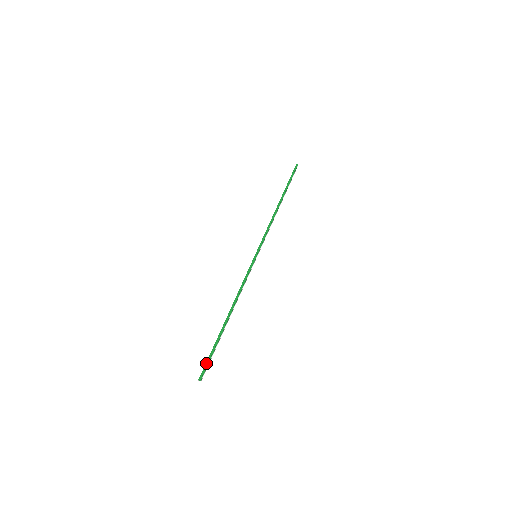
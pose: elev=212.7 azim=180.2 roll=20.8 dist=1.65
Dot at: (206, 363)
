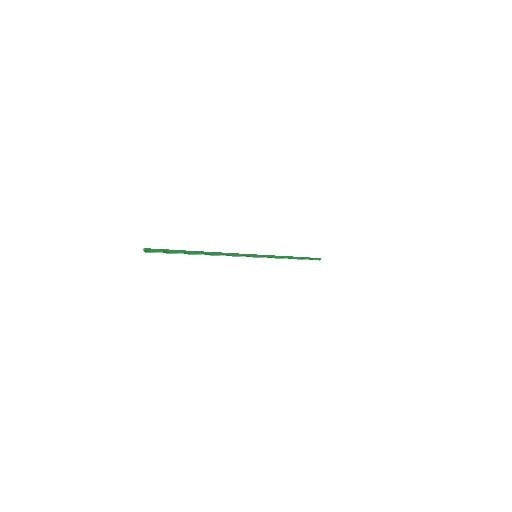
Dot at: (162, 249)
